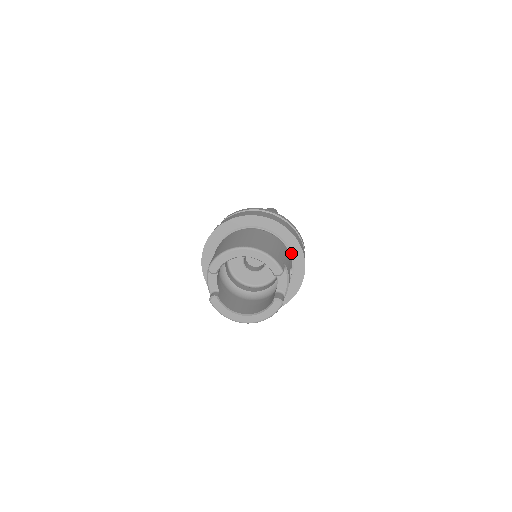
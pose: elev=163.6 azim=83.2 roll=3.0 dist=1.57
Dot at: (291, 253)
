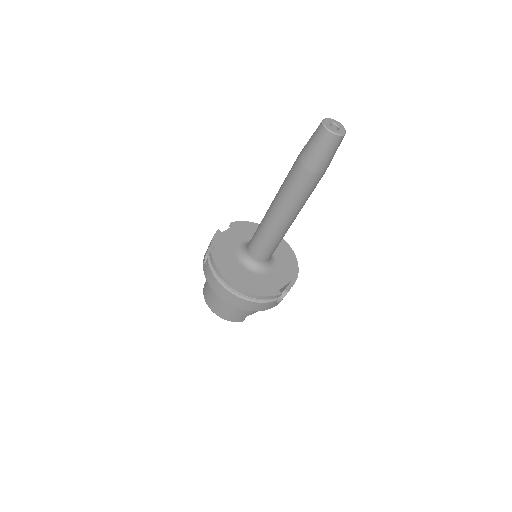
Dot at: occluded
